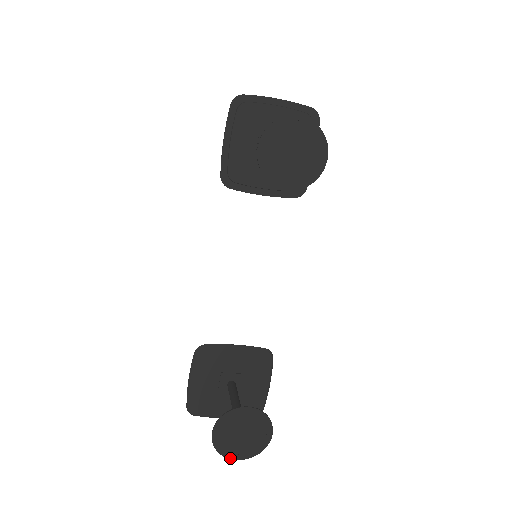
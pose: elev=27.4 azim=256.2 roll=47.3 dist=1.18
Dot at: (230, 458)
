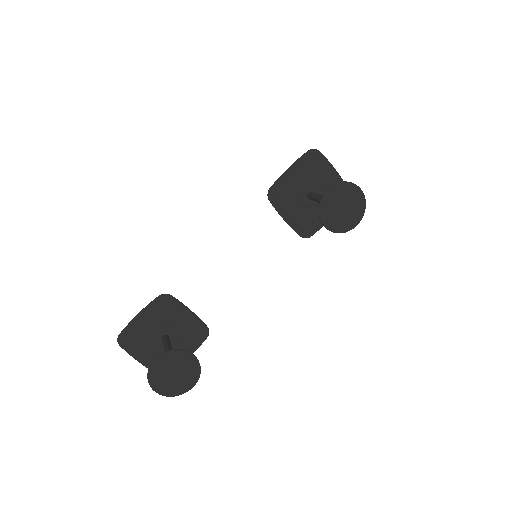
Dot at: (152, 387)
